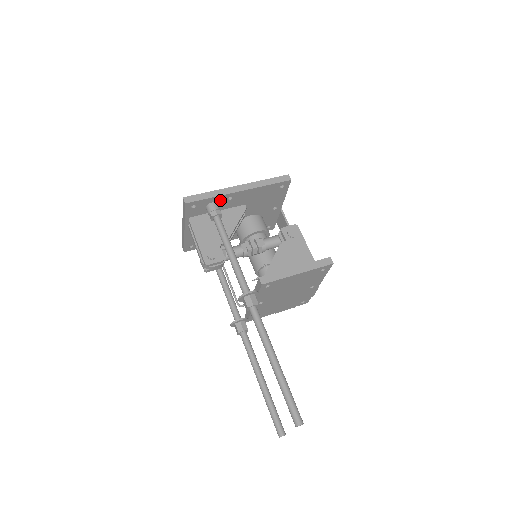
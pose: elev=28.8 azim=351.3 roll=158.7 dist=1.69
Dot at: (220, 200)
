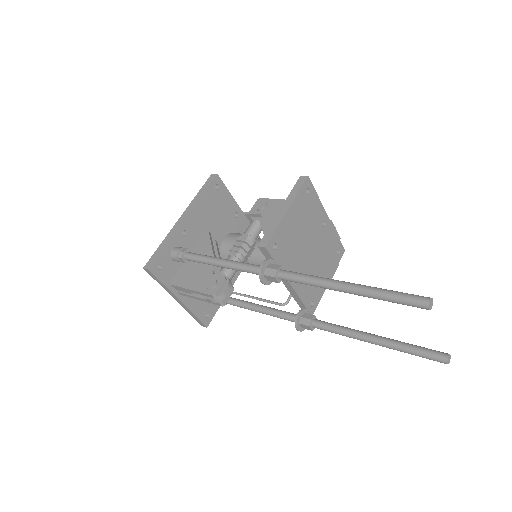
Dot at: (177, 242)
